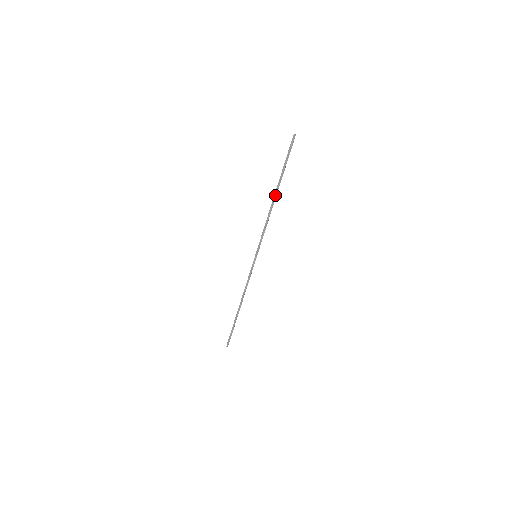
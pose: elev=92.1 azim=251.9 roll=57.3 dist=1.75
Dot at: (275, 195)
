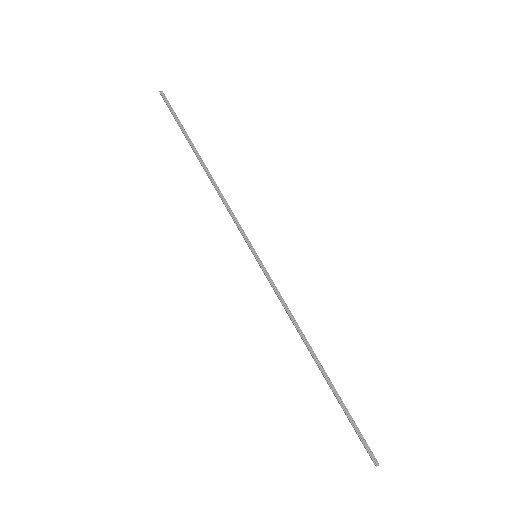
Dot at: (201, 162)
